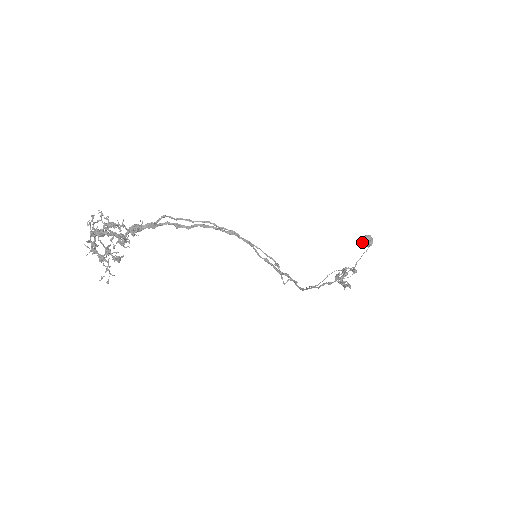
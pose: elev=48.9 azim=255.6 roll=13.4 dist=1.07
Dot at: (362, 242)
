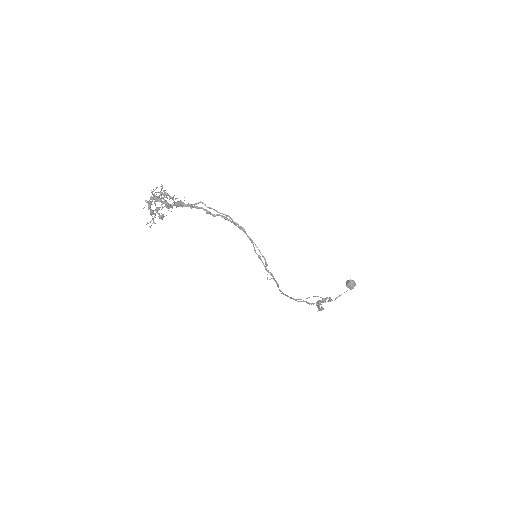
Dot at: (346, 283)
